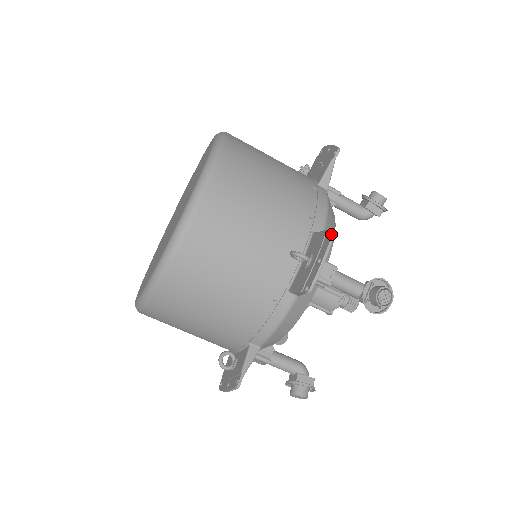
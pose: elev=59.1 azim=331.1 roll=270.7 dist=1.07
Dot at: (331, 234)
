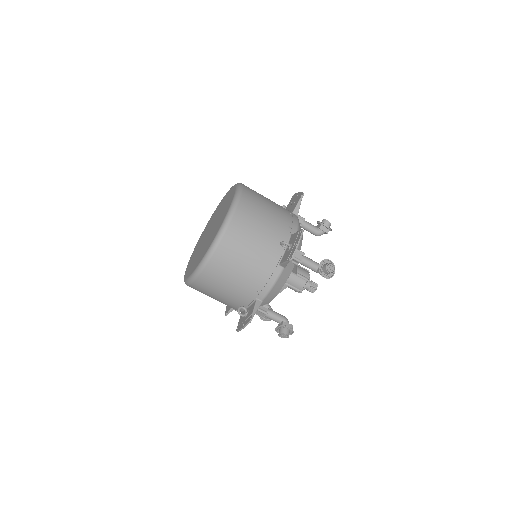
Dot at: (302, 231)
